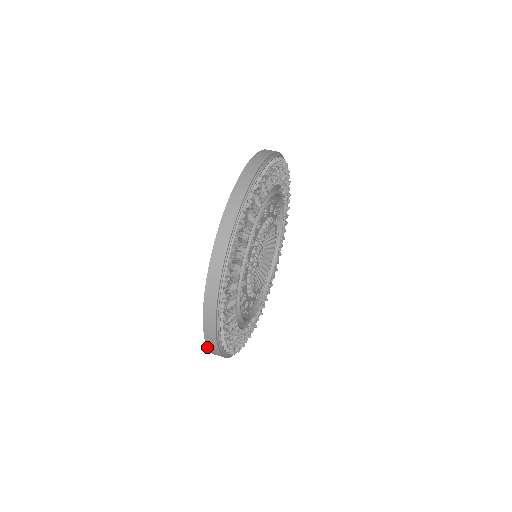
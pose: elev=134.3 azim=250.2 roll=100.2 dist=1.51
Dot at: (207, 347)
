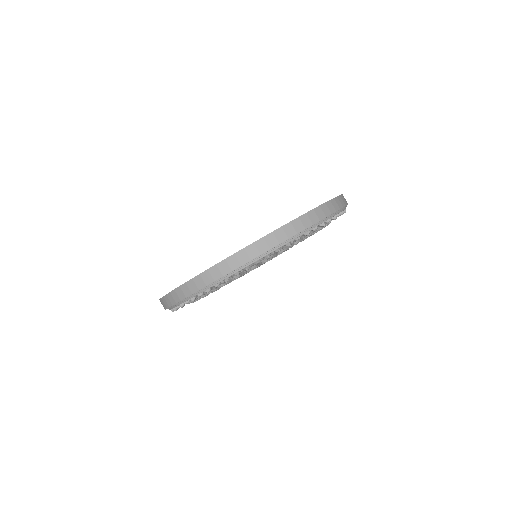
Dot at: occluded
